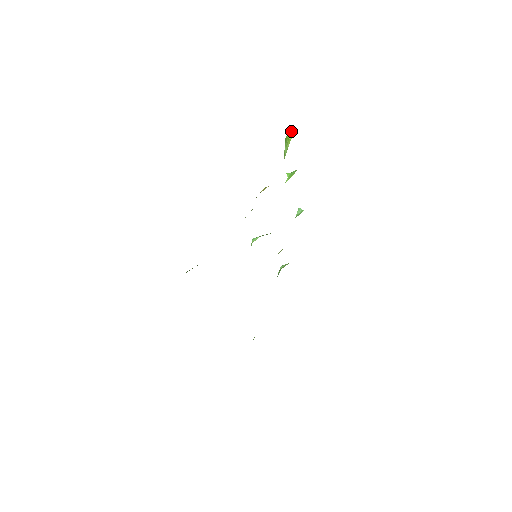
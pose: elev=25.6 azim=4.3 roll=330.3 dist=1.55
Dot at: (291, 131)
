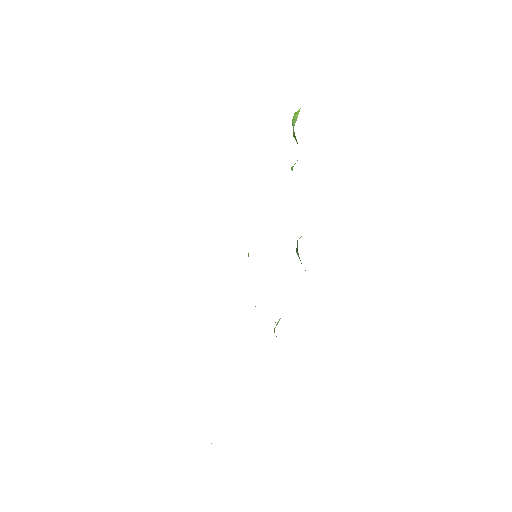
Dot at: occluded
